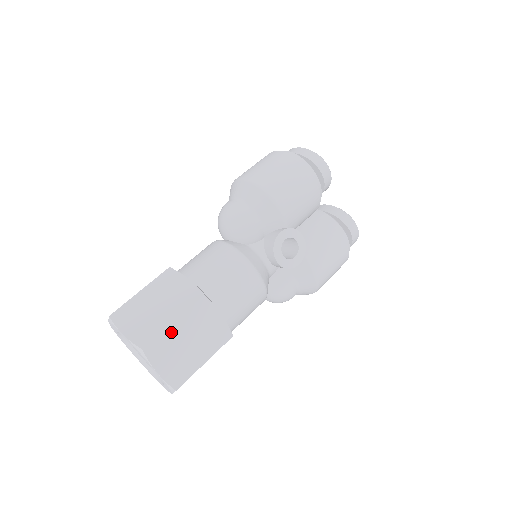
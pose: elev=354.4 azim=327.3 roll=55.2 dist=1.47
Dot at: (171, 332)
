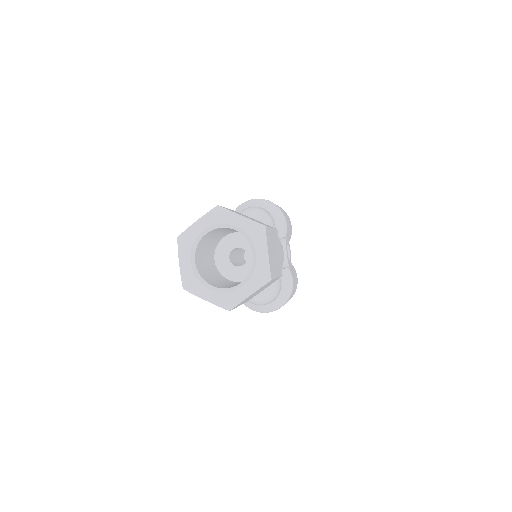
Dot at: (271, 233)
